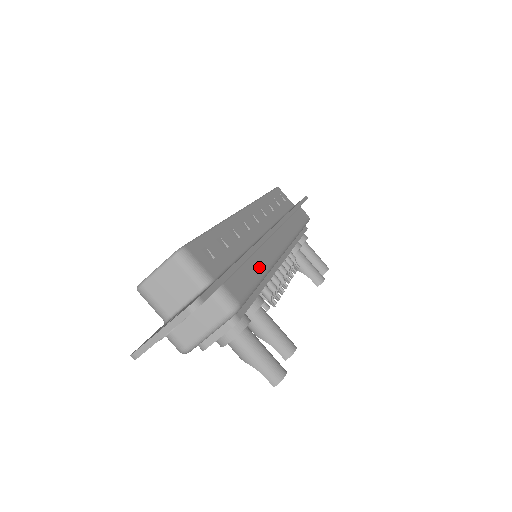
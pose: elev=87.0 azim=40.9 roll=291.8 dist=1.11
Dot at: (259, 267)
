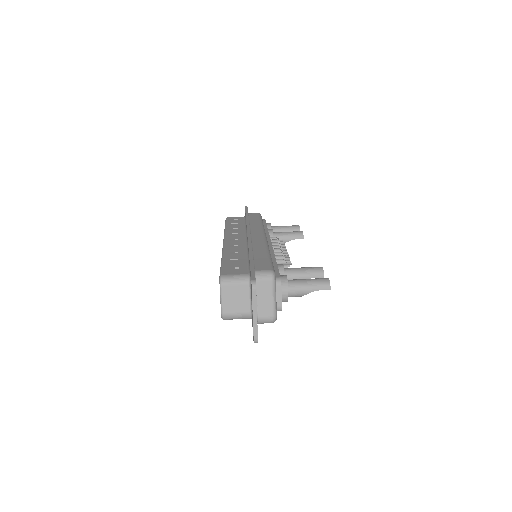
Dot at: (262, 252)
